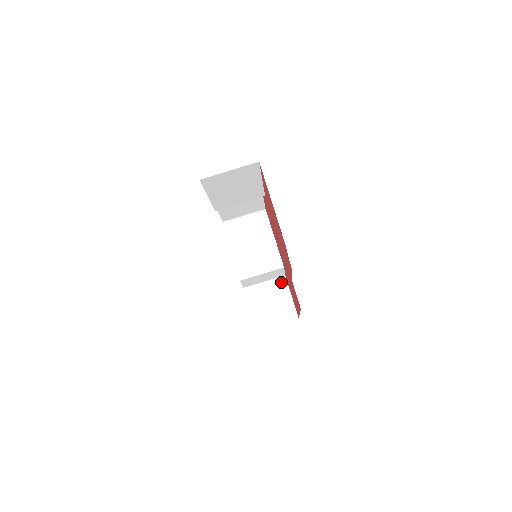
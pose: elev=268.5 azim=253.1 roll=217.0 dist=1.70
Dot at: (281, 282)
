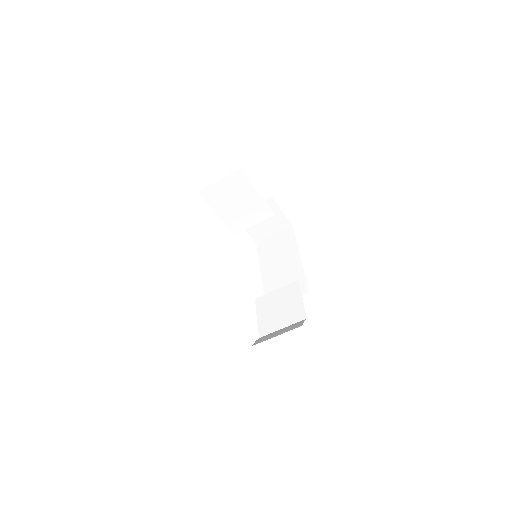
Dot at: (270, 204)
